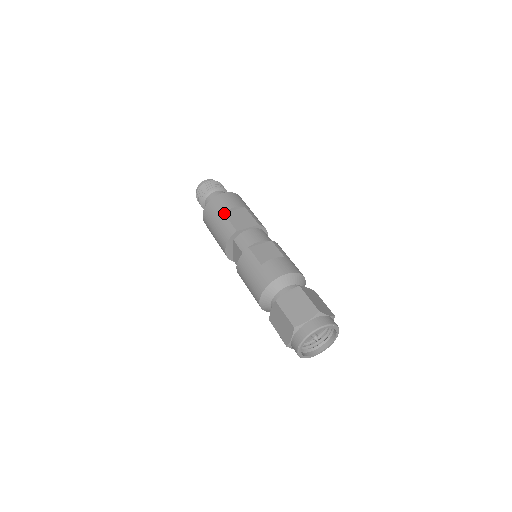
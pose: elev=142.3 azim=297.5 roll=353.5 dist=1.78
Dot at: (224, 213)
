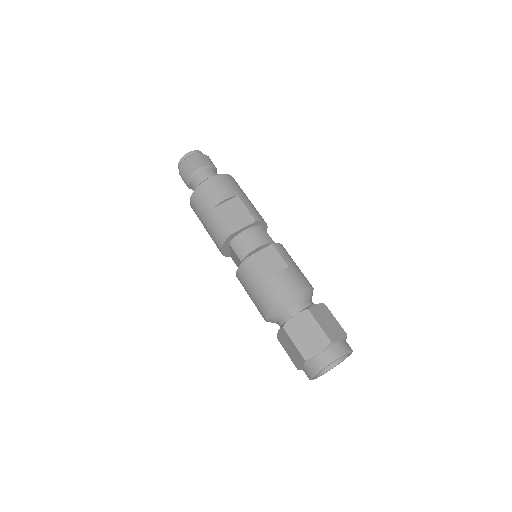
Dot at: (214, 208)
